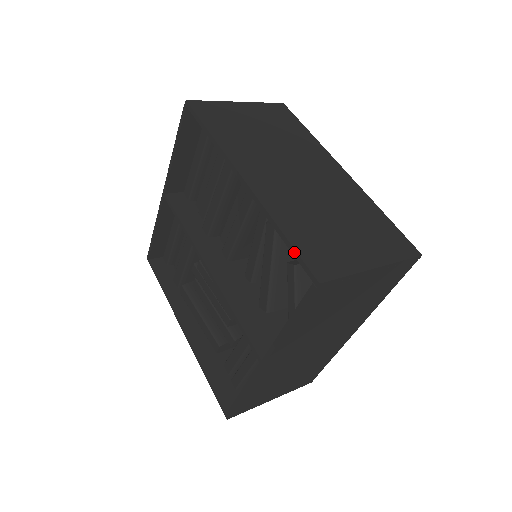
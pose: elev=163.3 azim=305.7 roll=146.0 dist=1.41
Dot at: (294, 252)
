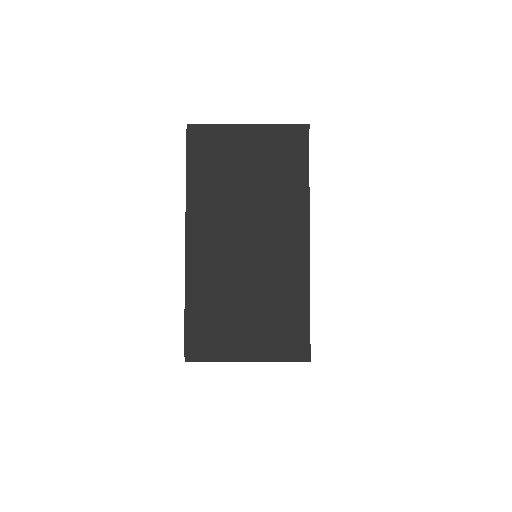
Dot at: occluded
